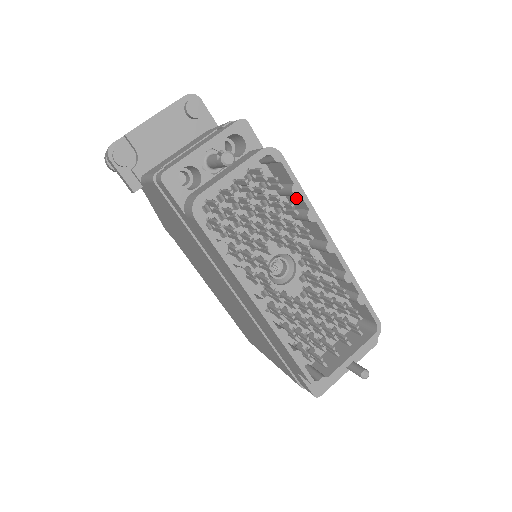
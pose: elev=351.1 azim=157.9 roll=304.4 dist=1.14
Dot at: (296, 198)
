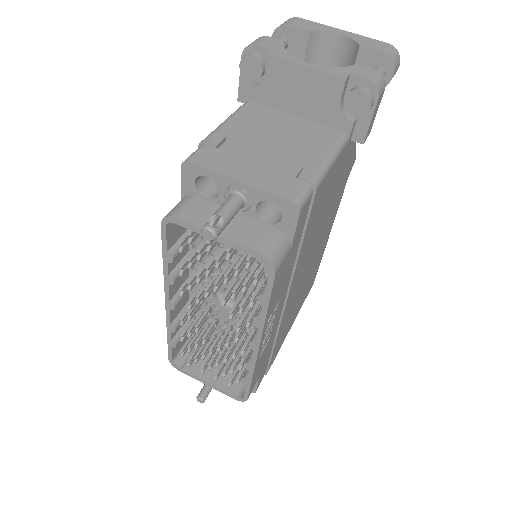
Dot at: occluded
